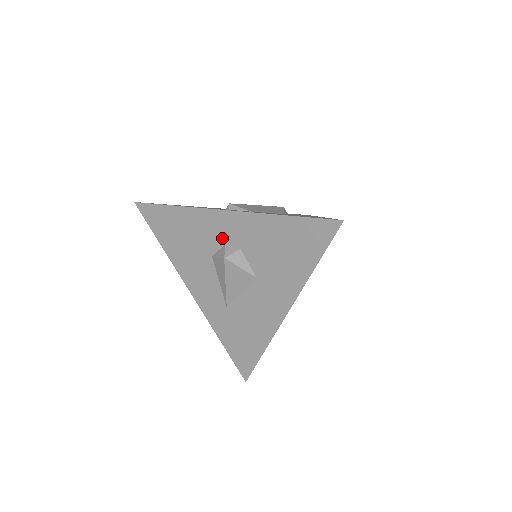
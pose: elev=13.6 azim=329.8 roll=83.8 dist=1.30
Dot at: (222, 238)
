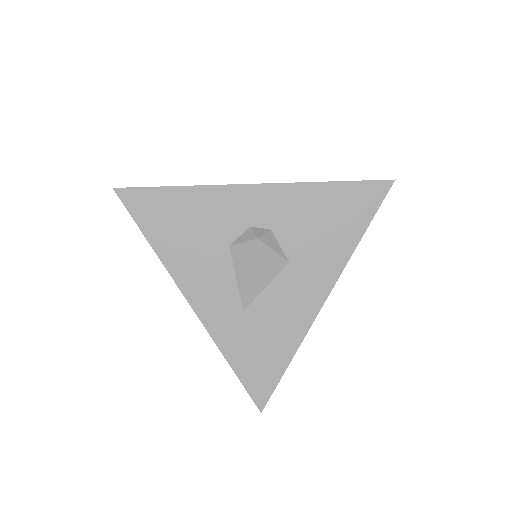
Dot at: (247, 219)
